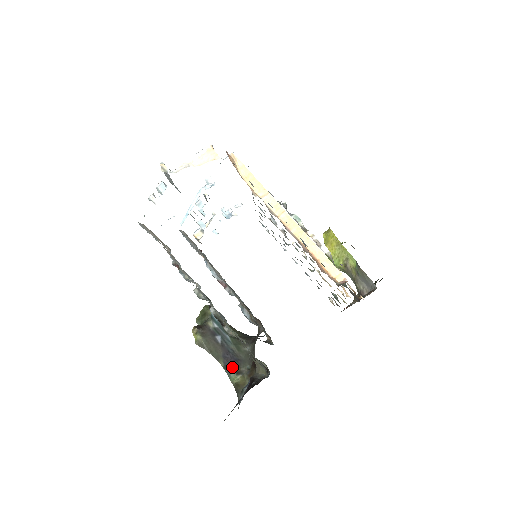
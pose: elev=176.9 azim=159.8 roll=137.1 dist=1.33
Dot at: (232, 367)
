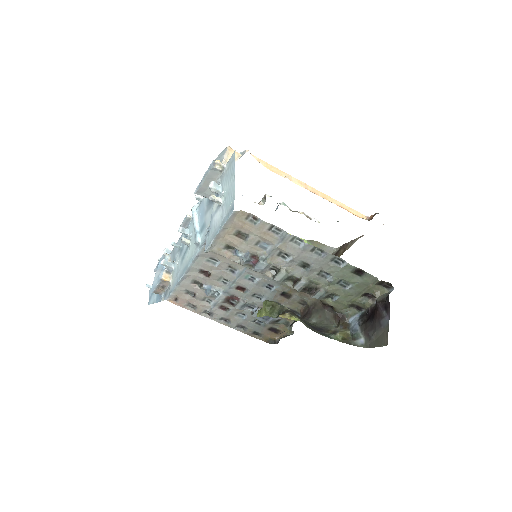
Dot at: (326, 333)
